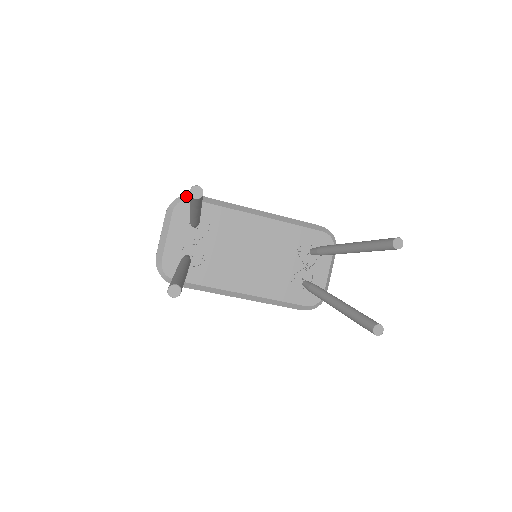
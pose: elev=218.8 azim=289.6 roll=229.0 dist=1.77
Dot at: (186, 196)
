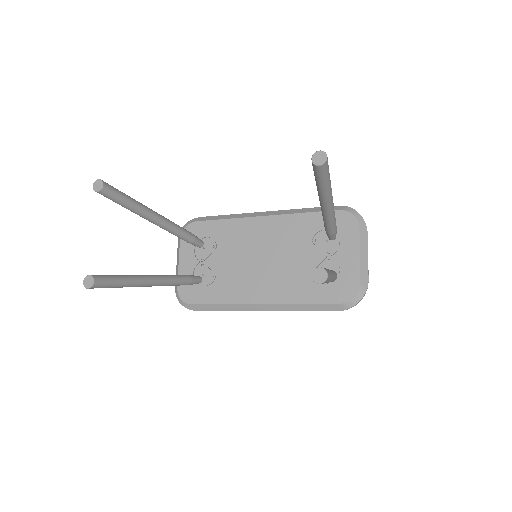
Dot at: (191, 221)
